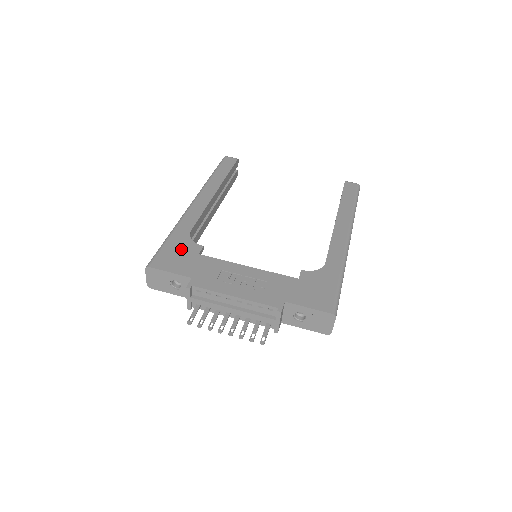
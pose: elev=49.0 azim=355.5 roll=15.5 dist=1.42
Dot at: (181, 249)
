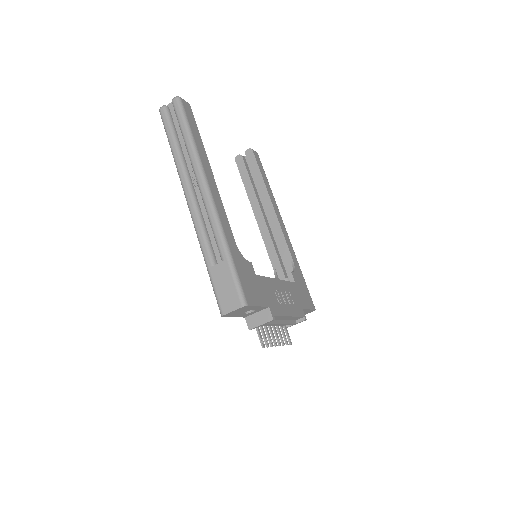
Dot at: (247, 272)
